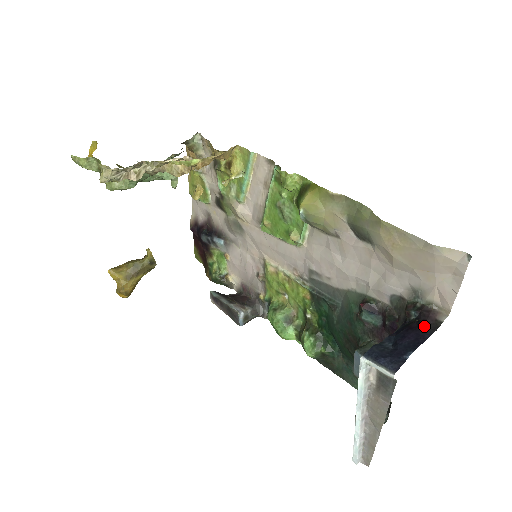
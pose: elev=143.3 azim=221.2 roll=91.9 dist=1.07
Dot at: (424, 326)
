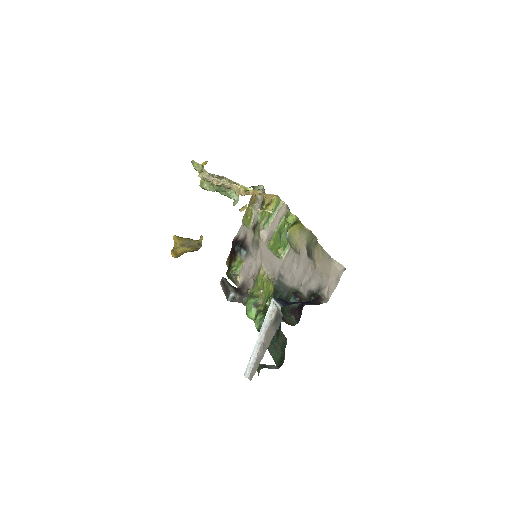
Dot at: (312, 302)
